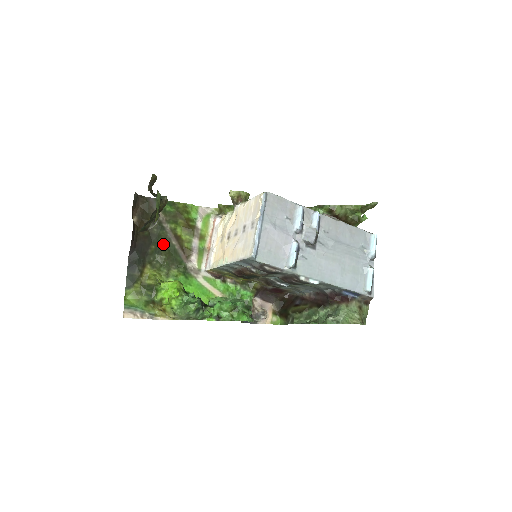
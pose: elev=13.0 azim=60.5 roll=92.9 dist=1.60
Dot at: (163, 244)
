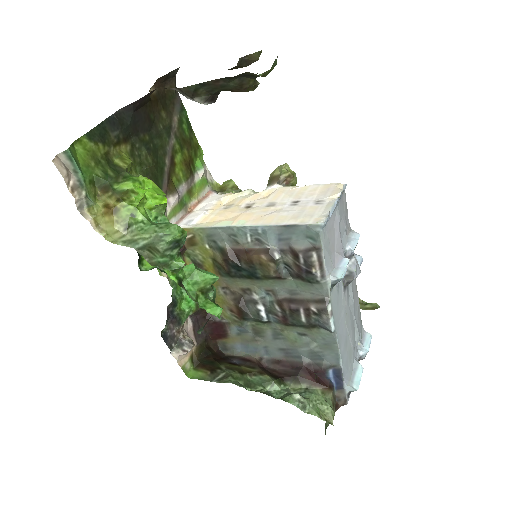
Dot at: (157, 149)
